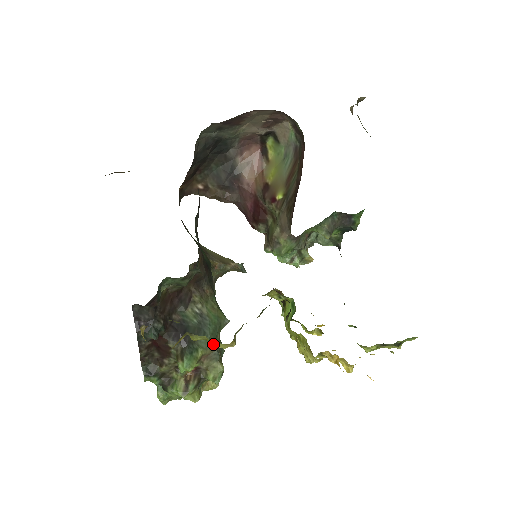
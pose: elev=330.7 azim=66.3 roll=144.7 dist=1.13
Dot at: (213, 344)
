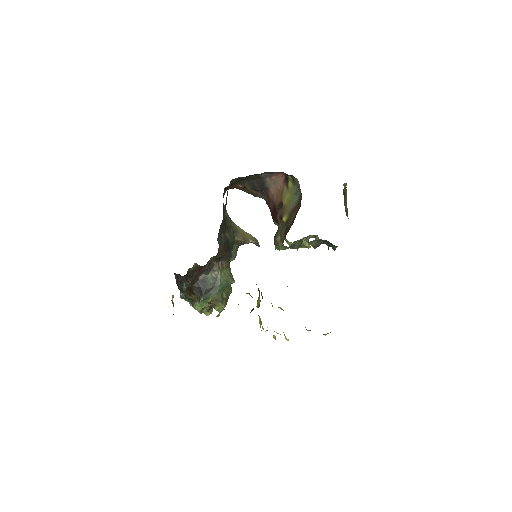
Dot at: occluded
